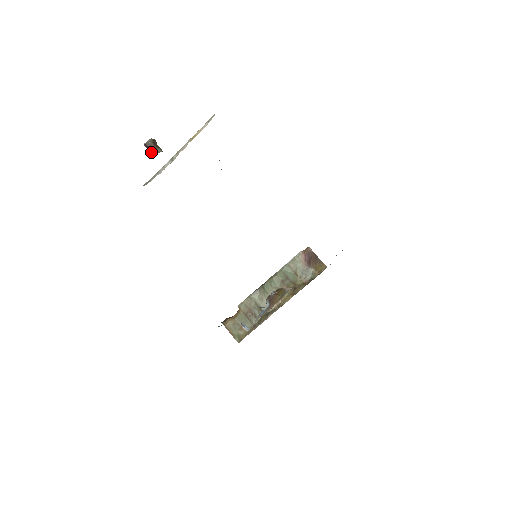
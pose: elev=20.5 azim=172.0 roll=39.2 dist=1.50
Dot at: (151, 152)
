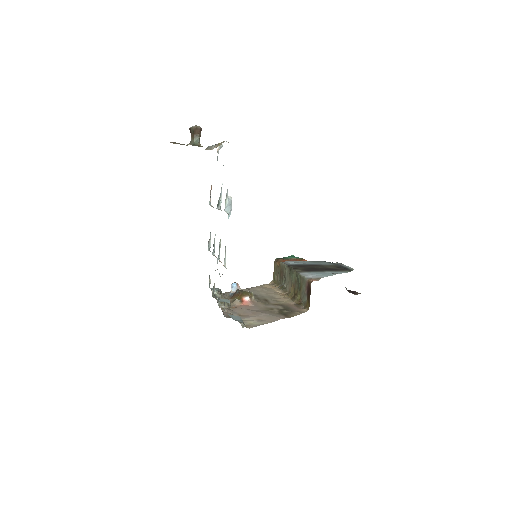
Dot at: (191, 138)
